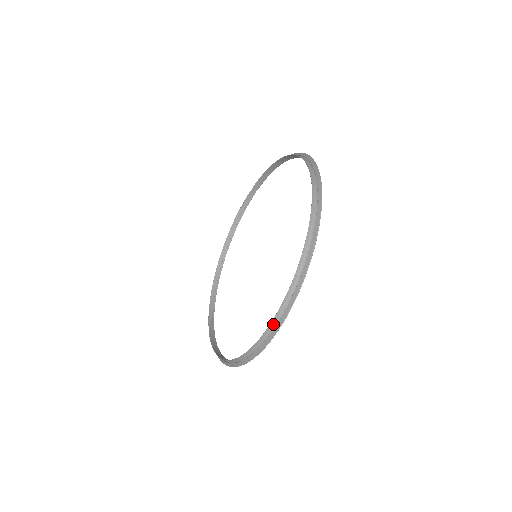
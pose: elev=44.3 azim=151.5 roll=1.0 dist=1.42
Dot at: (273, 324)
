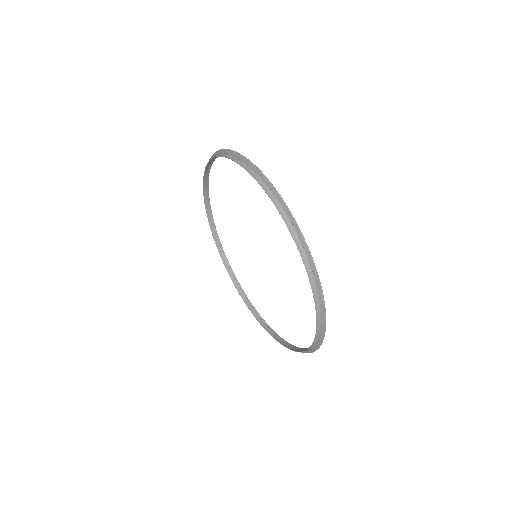
Dot at: (314, 289)
